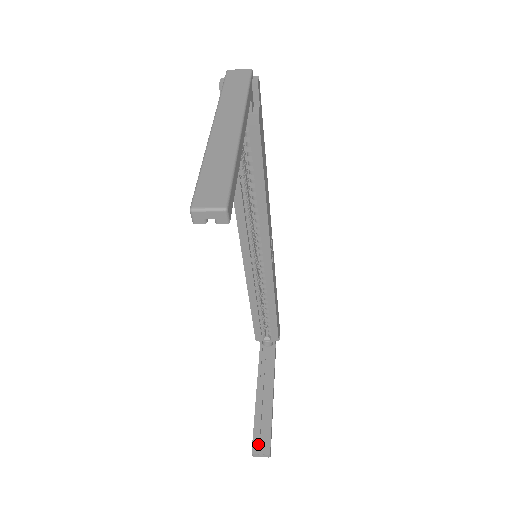
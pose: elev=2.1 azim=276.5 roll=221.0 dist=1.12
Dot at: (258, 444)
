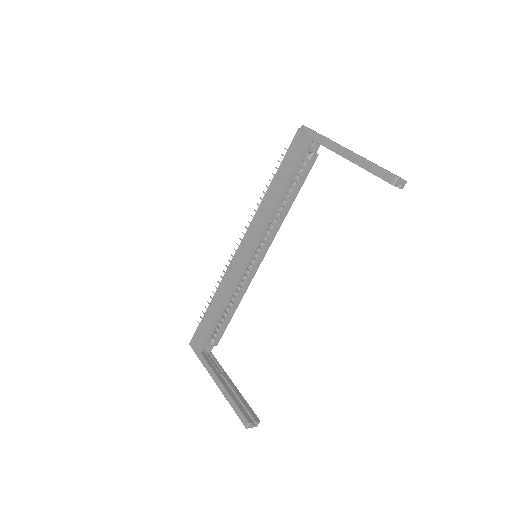
Dot at: (249, 416)
